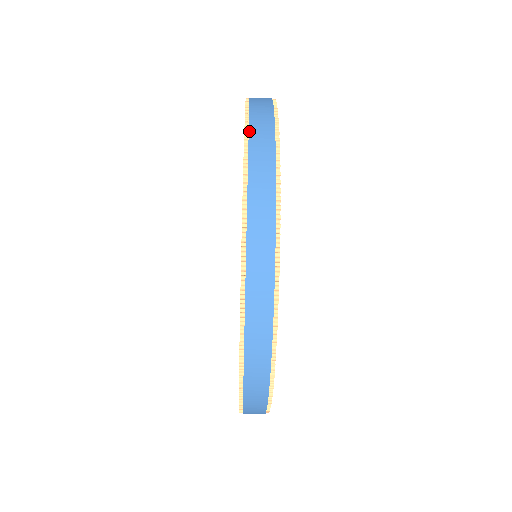
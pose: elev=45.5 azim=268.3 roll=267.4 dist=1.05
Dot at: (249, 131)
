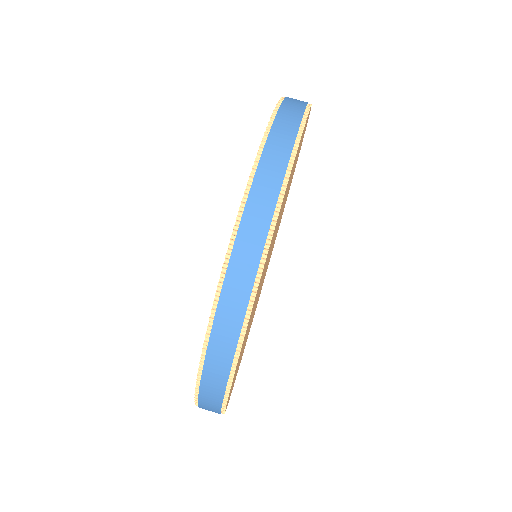
Dot at: (281, 104)
